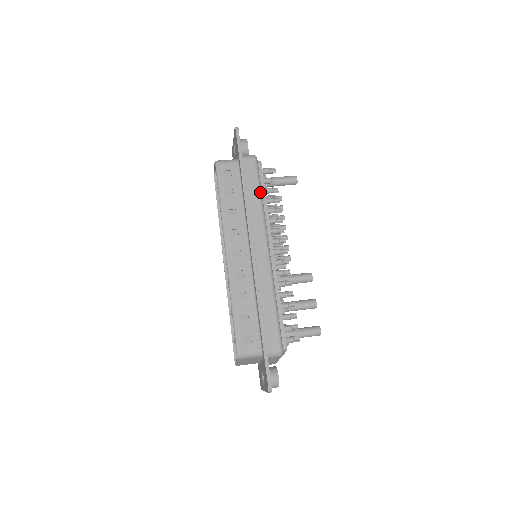
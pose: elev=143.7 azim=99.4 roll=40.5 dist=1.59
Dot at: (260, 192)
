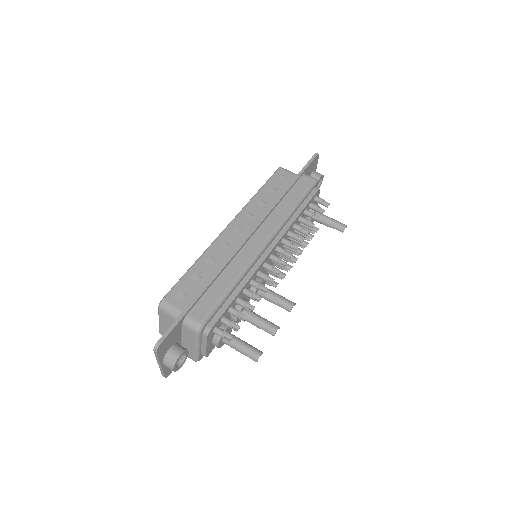
Dot at: (297, 203)
